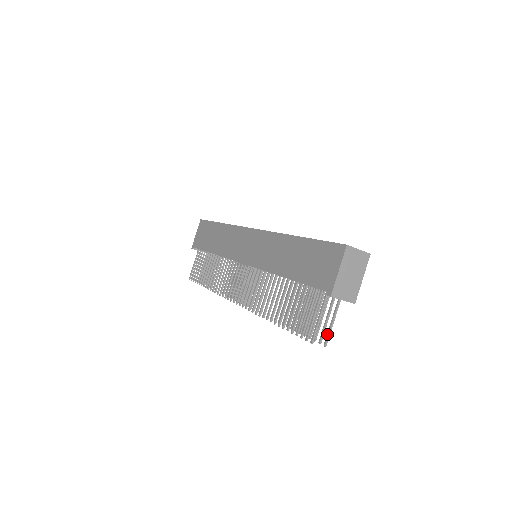
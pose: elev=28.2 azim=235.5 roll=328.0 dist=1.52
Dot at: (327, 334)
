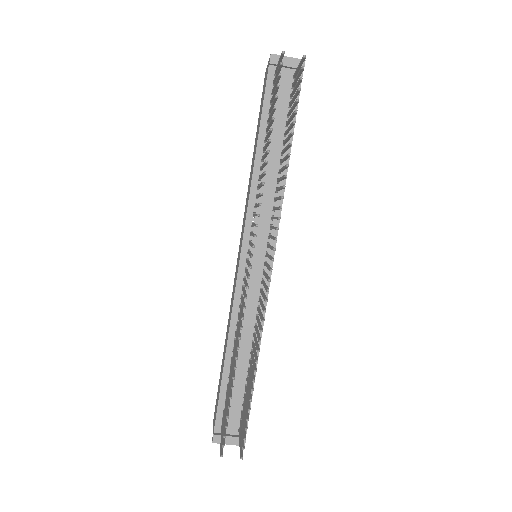
Dot at: (300, 62)
